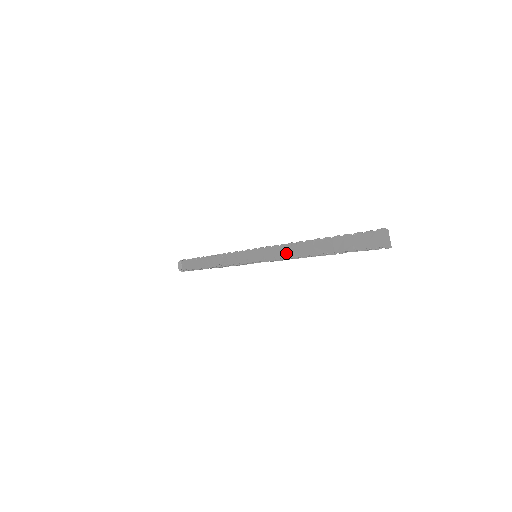
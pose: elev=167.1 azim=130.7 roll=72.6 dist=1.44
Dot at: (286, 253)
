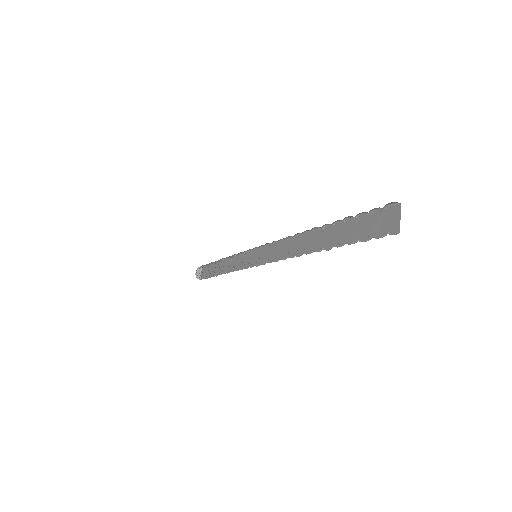
Dot at: (283, 251)
